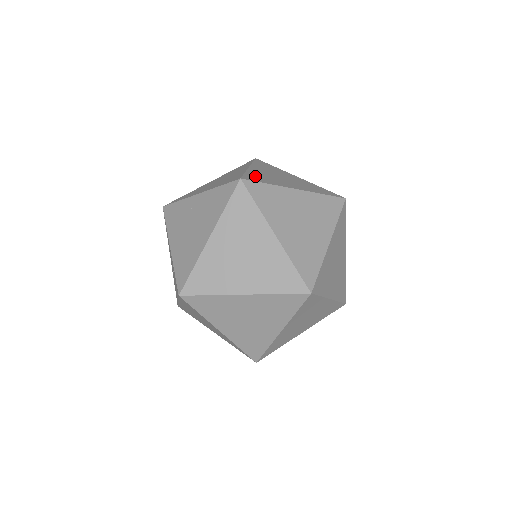
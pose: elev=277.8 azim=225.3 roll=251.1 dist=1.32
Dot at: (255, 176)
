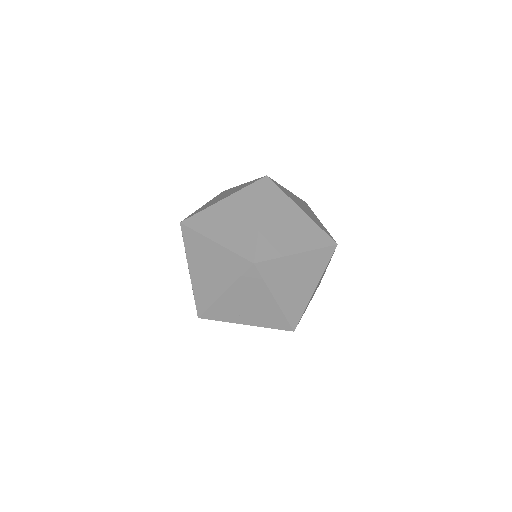
Dot at: occluded
